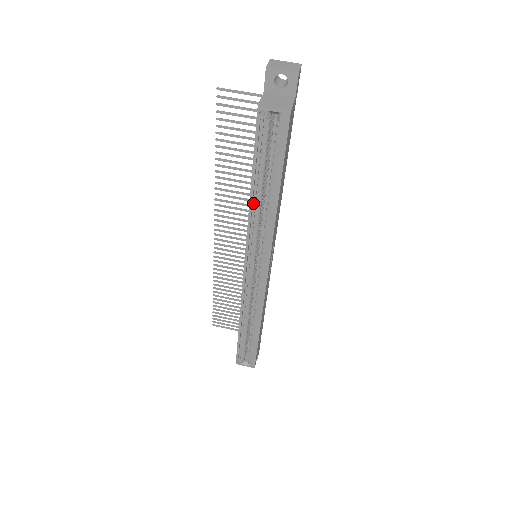
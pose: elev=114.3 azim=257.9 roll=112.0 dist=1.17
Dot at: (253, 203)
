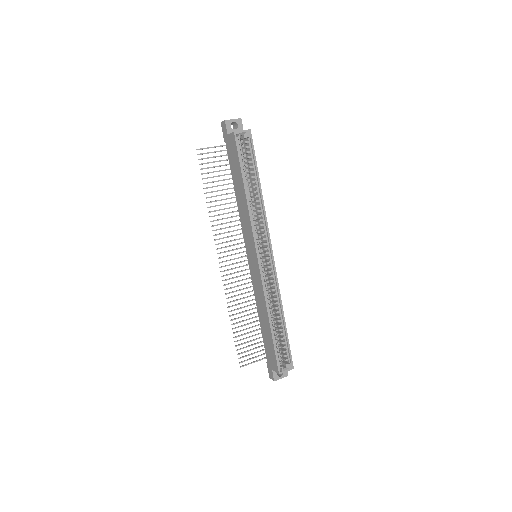
Dot at: (247, 199)
